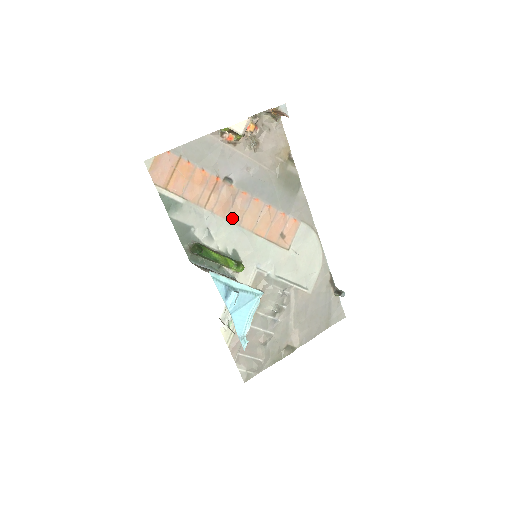
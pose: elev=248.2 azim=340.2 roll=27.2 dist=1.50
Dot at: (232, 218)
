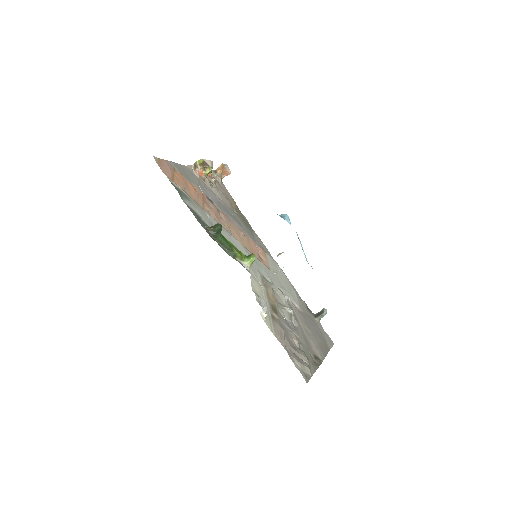
Dot at: (224, 226)
